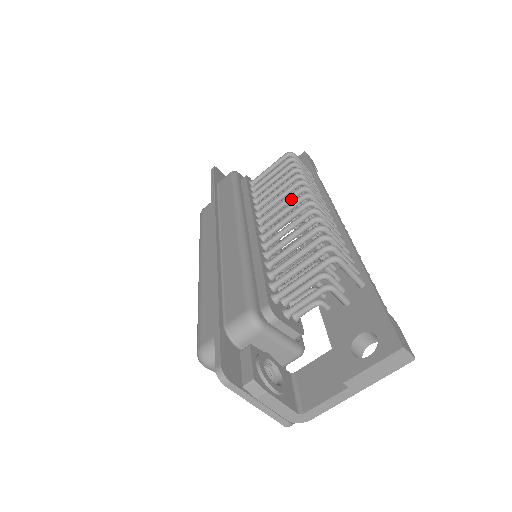
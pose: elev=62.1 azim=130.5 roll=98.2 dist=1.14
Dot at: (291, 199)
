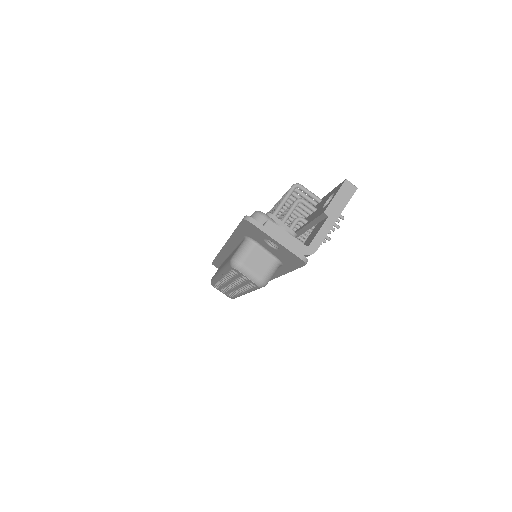
Dot at: occluded
